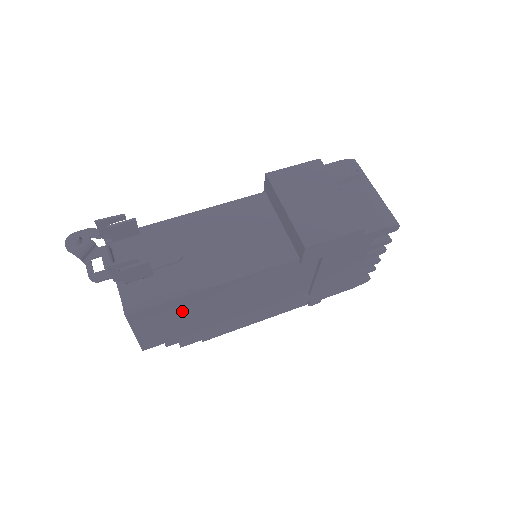
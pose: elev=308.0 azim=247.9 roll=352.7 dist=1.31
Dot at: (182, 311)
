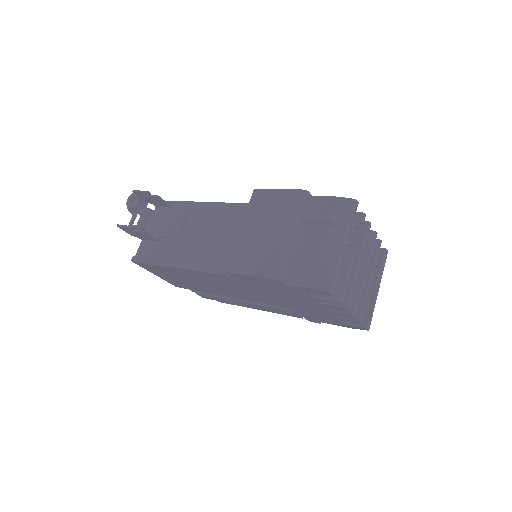
Dot at: (174, 274)
